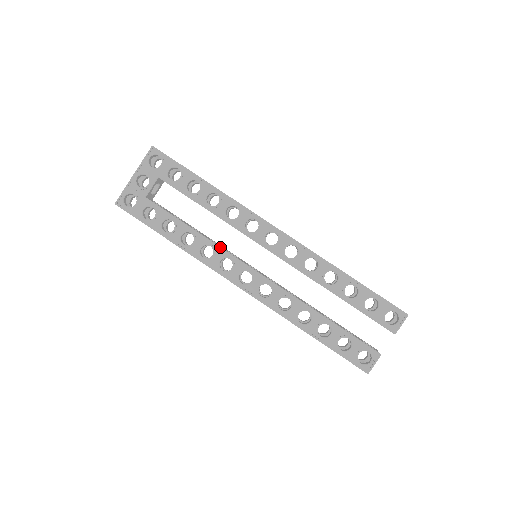
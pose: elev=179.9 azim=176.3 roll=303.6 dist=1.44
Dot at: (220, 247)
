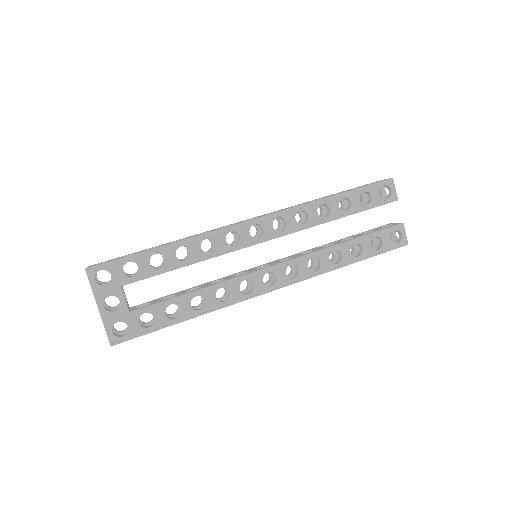
Dot at: (228, 280)
